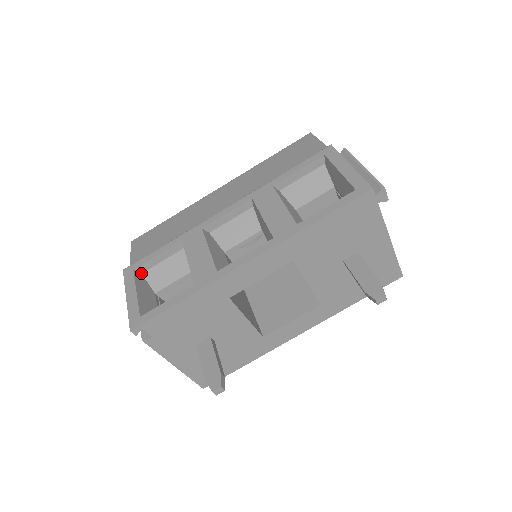
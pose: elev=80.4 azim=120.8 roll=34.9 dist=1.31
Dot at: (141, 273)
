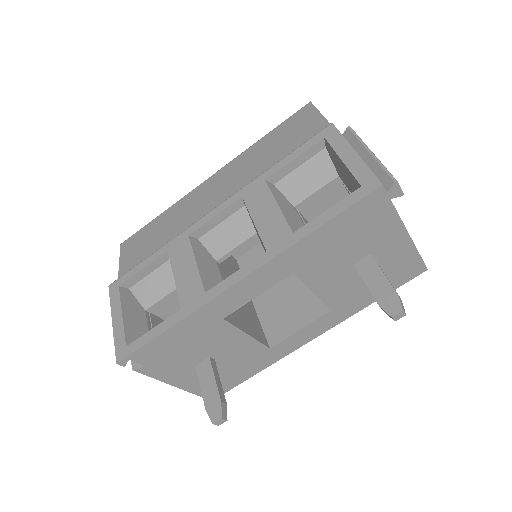
Dot at: (128, 288)
